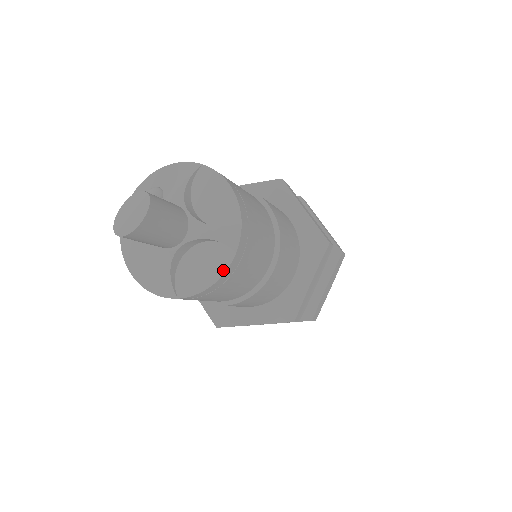
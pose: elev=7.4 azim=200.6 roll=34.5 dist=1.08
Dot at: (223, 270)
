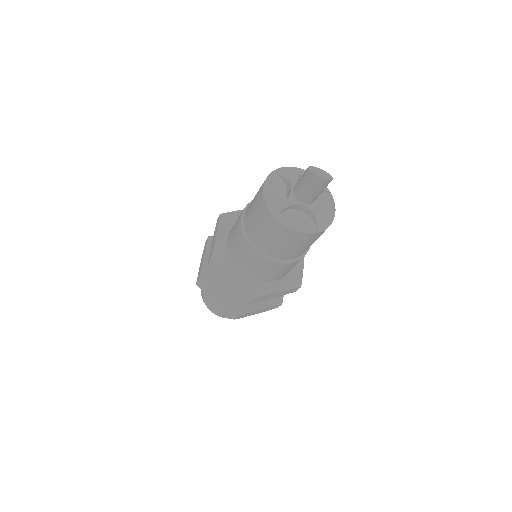
Dot at: (307, 232)
